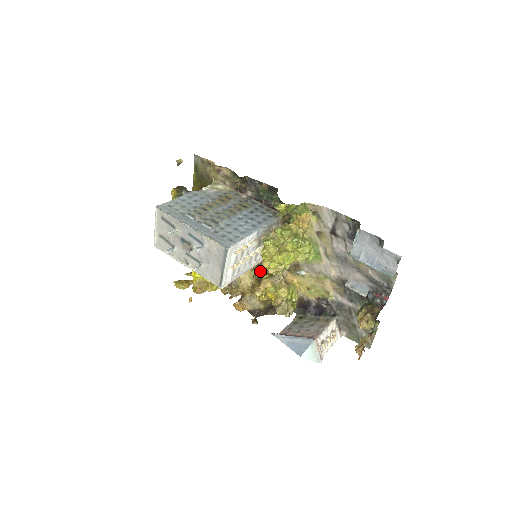
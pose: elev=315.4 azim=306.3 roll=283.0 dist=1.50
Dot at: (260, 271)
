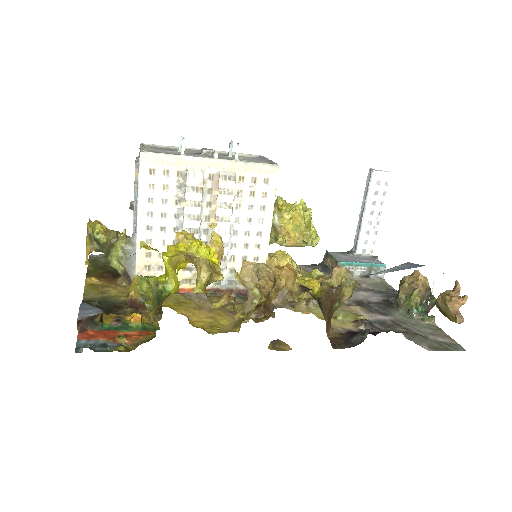
Dot at: occluded
